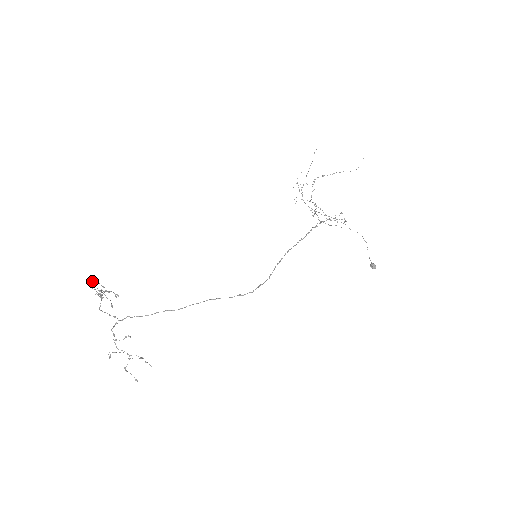
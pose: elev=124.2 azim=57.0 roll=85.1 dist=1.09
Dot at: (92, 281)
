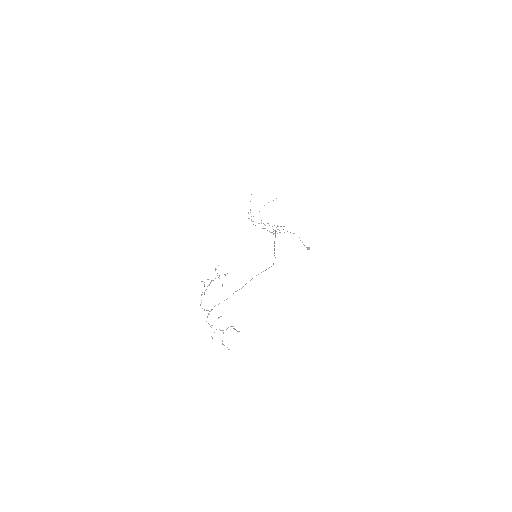
Dot at: (215, 268)
